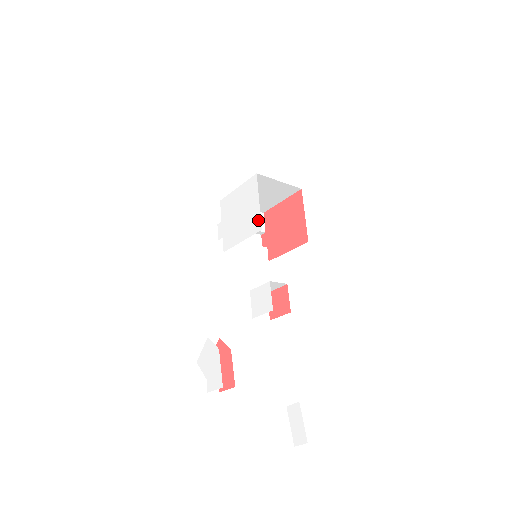
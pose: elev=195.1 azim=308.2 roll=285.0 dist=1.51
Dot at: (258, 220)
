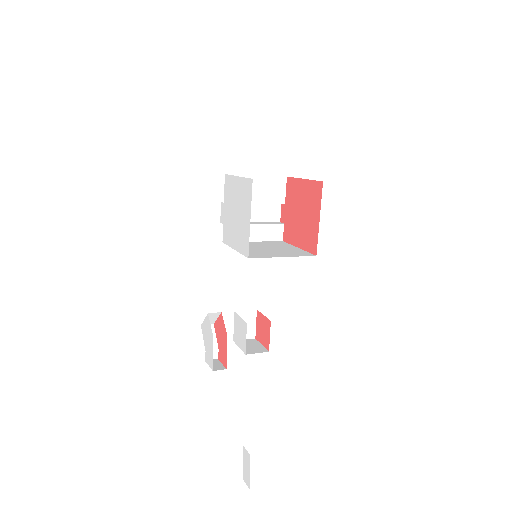
Dot at: (247, 243)
